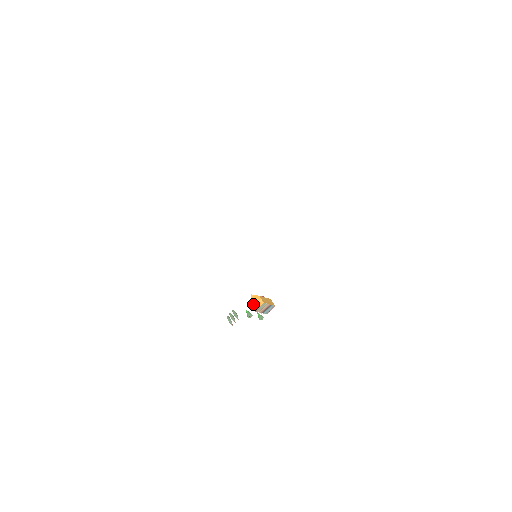
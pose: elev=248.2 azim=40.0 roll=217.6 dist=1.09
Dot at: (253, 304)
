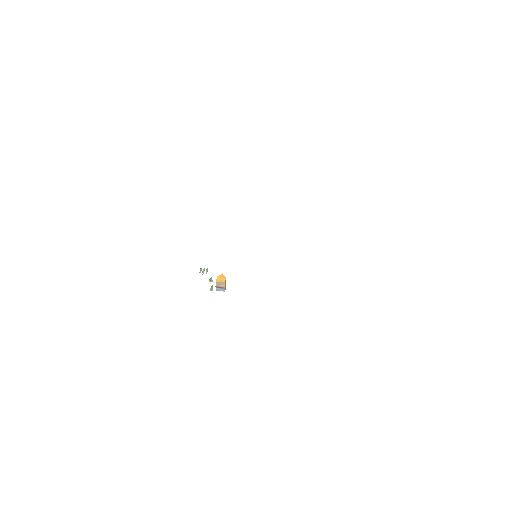
Dot at: (219, 278)
